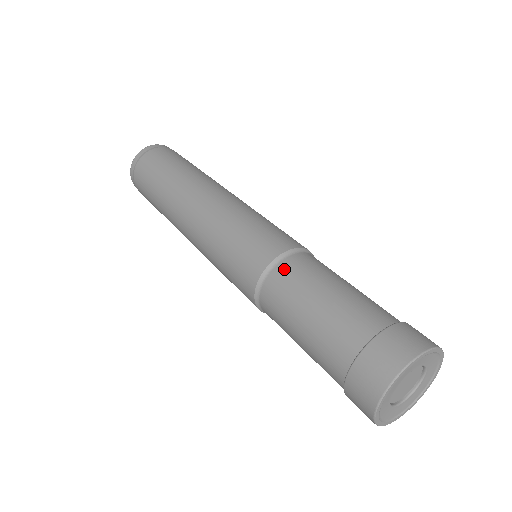
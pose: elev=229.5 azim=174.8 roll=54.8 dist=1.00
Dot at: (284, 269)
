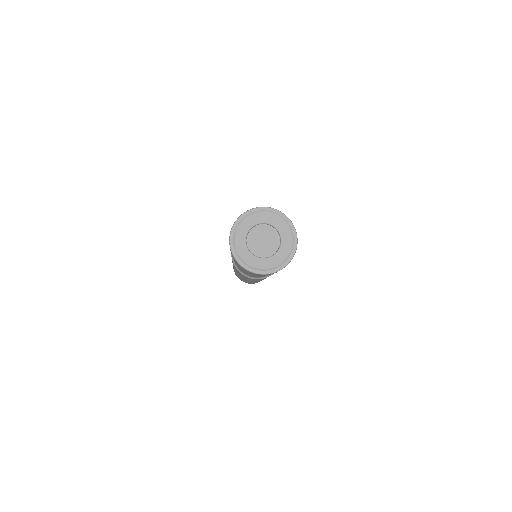
Dot at: occluded
